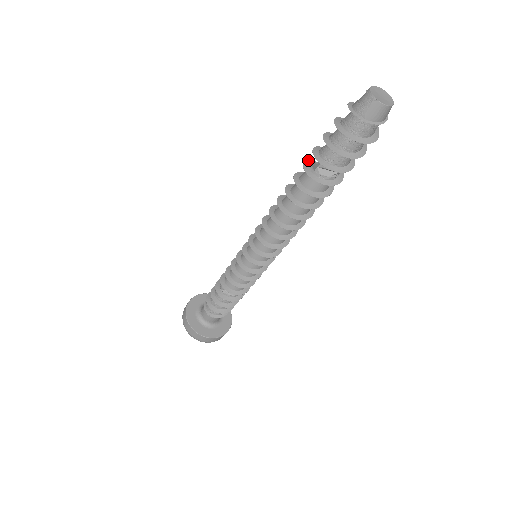
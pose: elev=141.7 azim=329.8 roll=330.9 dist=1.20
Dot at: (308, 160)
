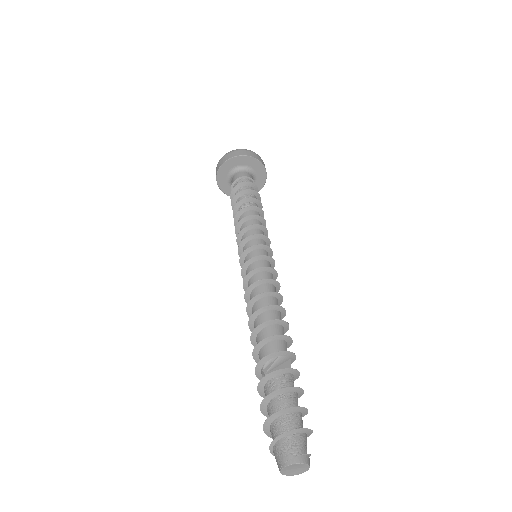
Dot at: (281, 352)
